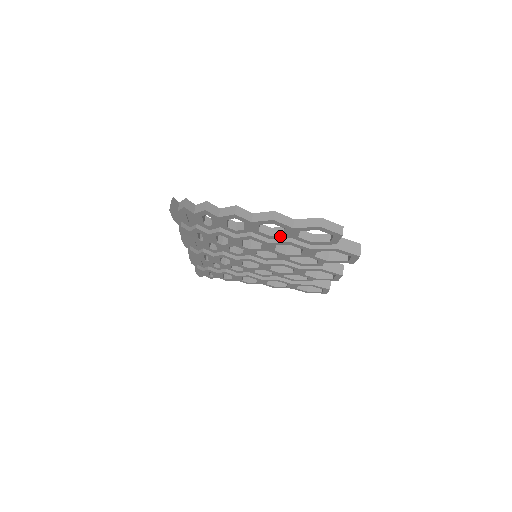
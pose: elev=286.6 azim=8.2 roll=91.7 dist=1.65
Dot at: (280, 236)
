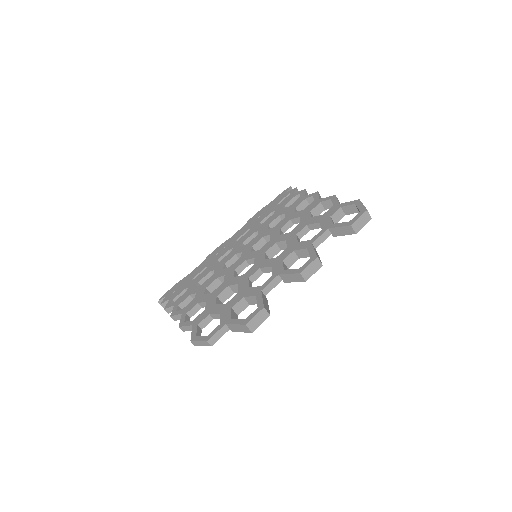
Dot at: occluded
